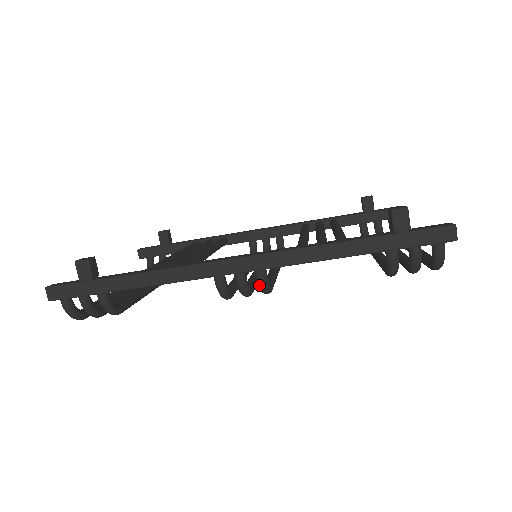
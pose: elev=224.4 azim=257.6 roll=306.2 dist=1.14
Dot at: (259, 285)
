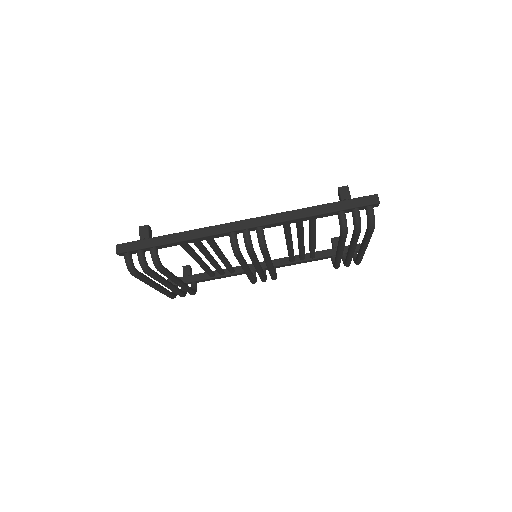
Dot at: (258, 239)
